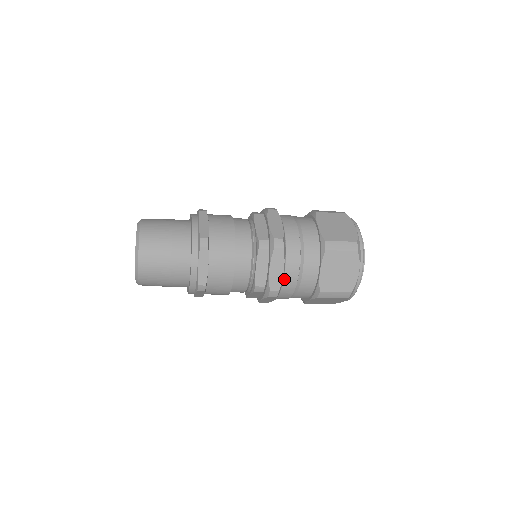
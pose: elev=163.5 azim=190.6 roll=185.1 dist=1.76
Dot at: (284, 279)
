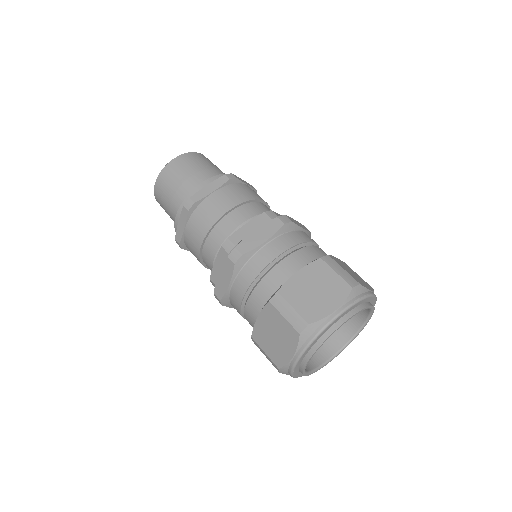
Dot at: (258, 253)
